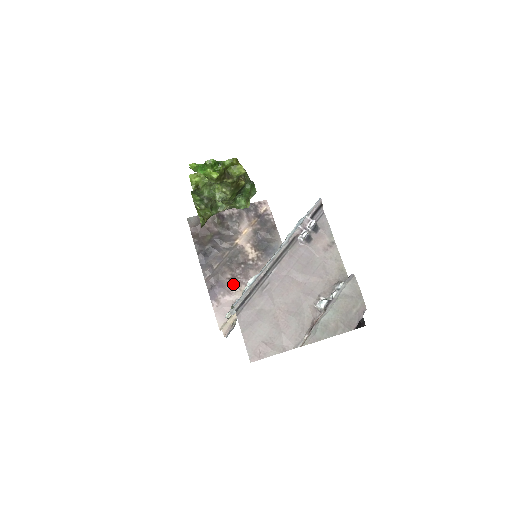
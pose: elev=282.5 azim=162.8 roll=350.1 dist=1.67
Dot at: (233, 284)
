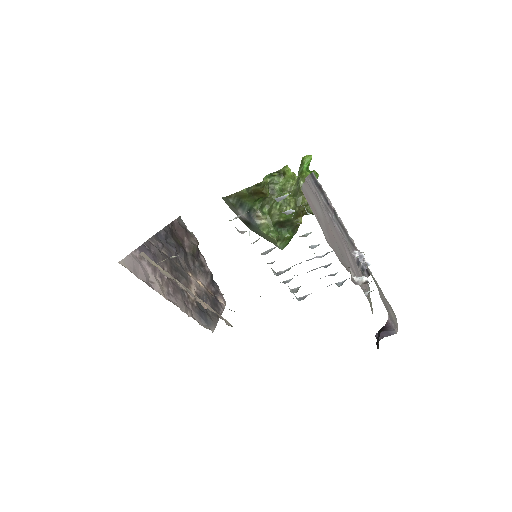
Dot at: (162, 275)
